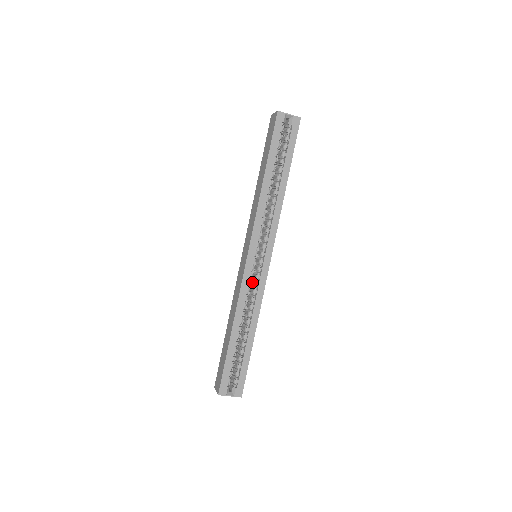
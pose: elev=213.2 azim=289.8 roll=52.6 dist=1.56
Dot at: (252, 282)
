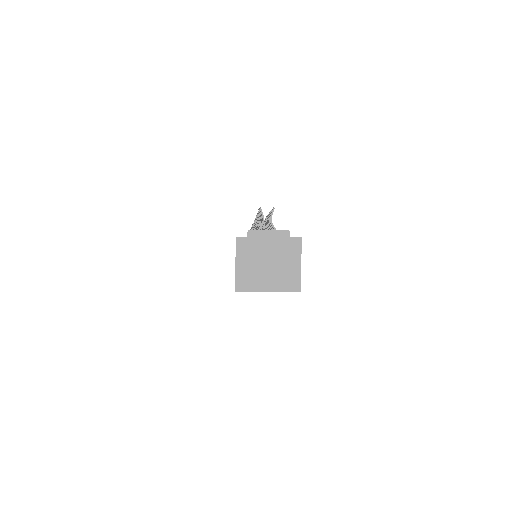
Dot at: occluded
